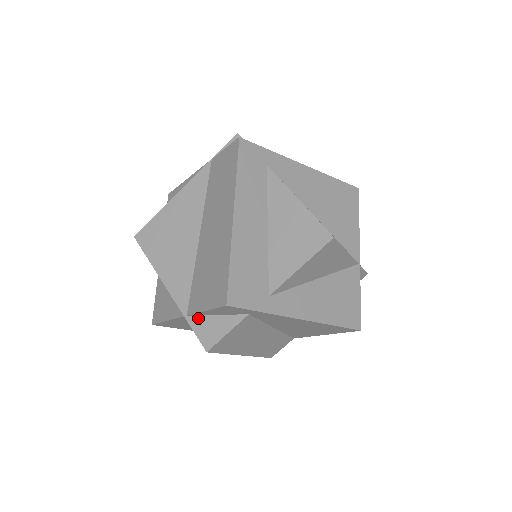
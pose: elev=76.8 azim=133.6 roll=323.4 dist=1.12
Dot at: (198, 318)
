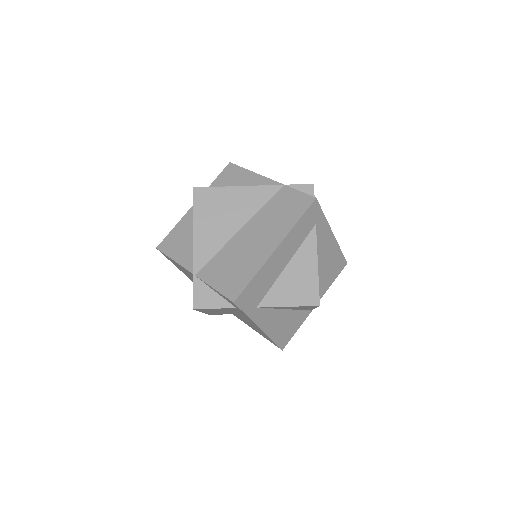
Dot at: (202, 283)
